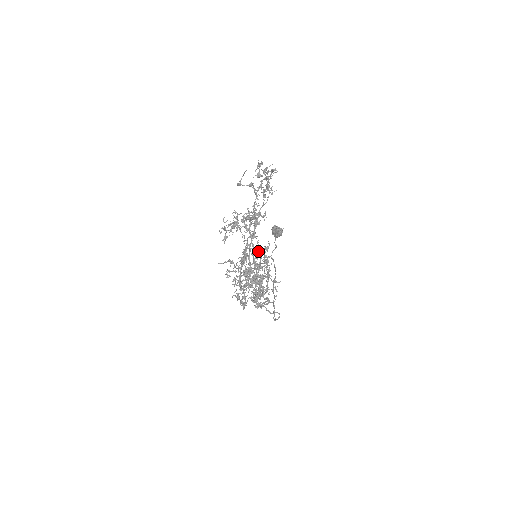
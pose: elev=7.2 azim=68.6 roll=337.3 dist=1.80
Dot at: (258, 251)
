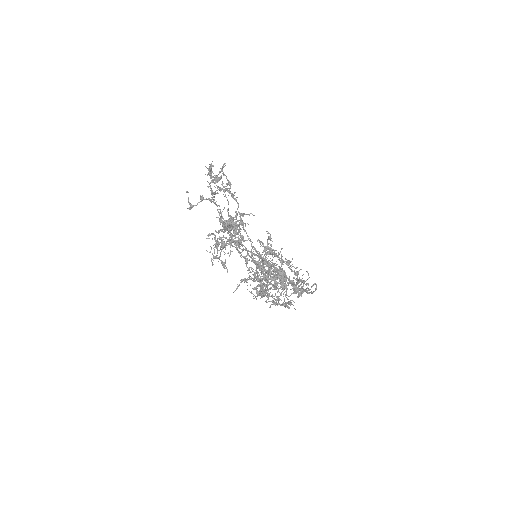
Dot at: occluded
